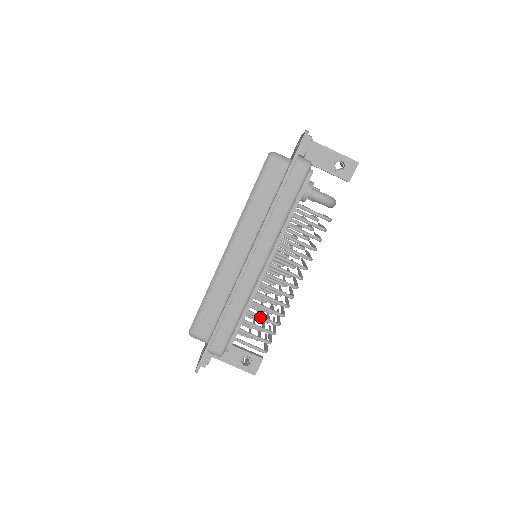
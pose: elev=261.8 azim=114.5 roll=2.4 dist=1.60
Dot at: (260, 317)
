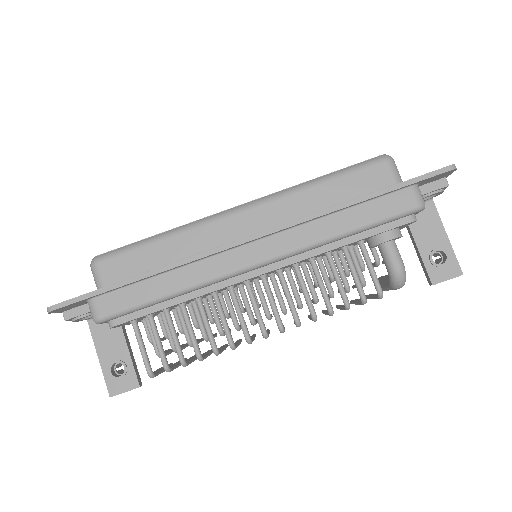
Dot at: (189, 325)
